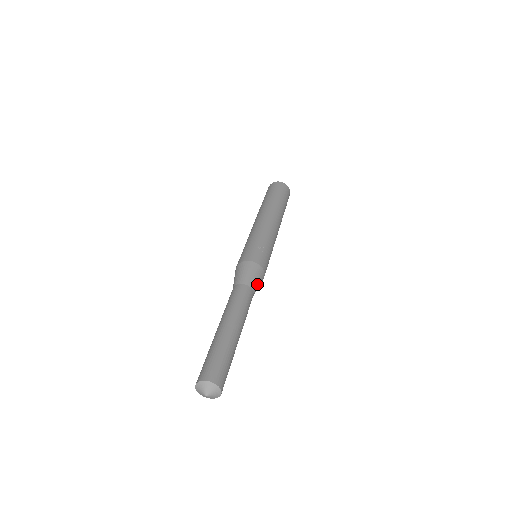
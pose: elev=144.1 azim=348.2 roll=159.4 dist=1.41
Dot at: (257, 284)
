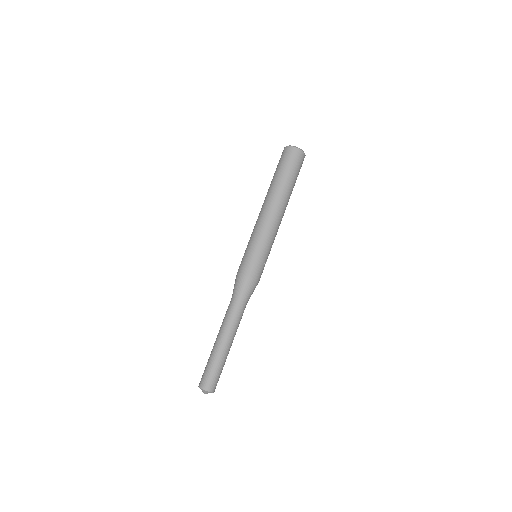
Dot at: occluded
